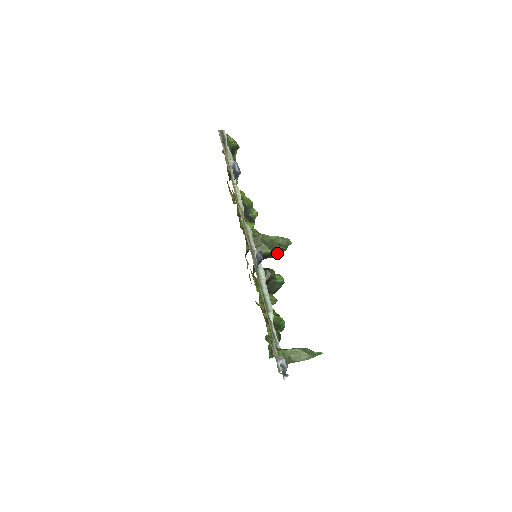
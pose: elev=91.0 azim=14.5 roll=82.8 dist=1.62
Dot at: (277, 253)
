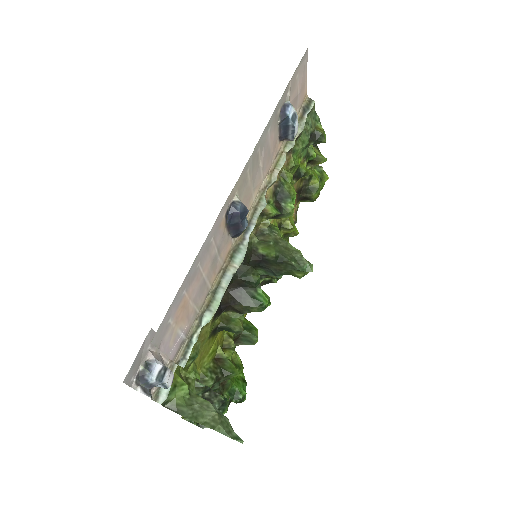
Dot at: (285, 271)
